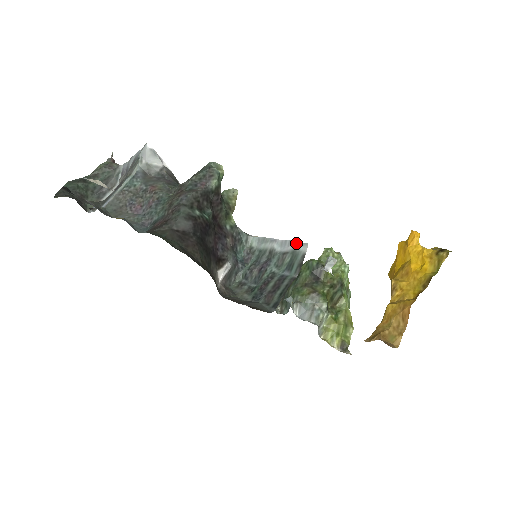
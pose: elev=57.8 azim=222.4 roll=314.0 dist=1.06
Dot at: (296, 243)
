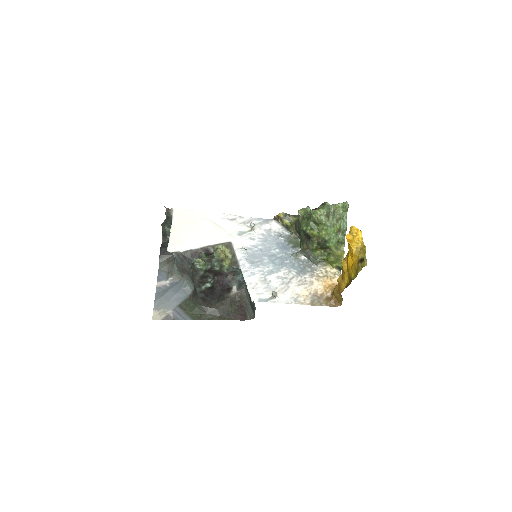
Dot at: (250, 295)
